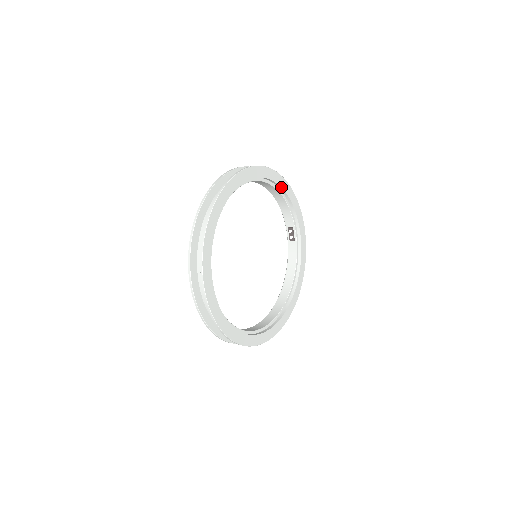
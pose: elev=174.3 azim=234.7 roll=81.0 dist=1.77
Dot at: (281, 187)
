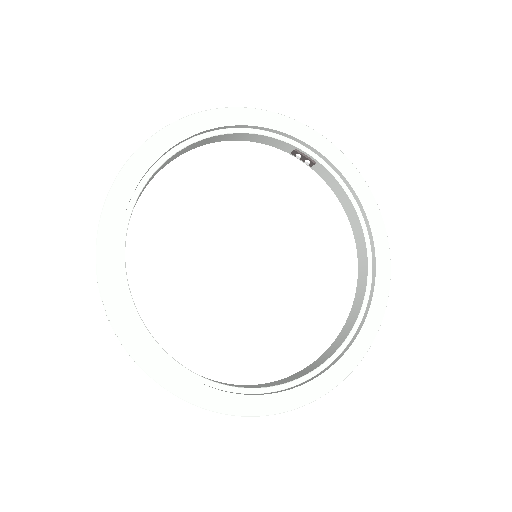
Dot at: (212, 128)
